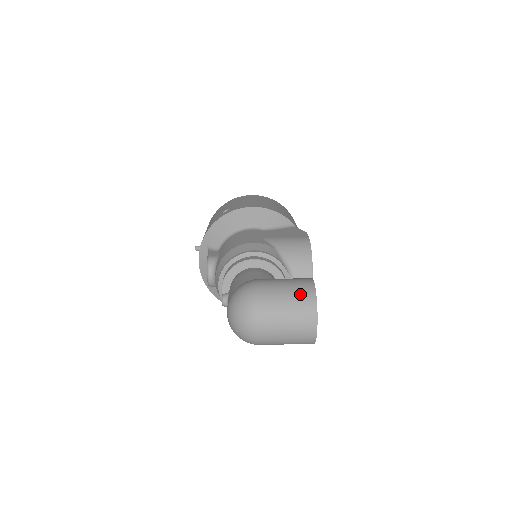
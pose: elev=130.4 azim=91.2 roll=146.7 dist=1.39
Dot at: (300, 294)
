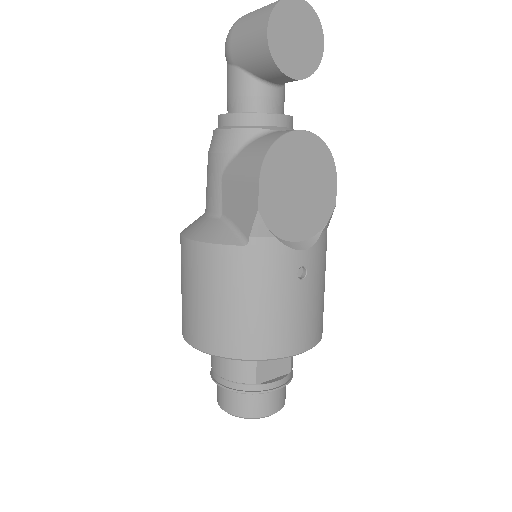
Dot at: occluded
